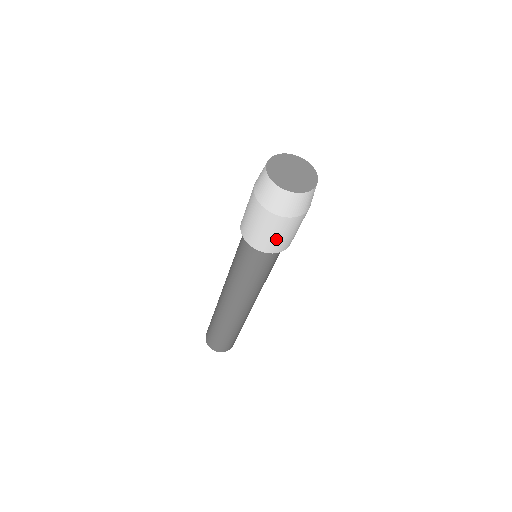
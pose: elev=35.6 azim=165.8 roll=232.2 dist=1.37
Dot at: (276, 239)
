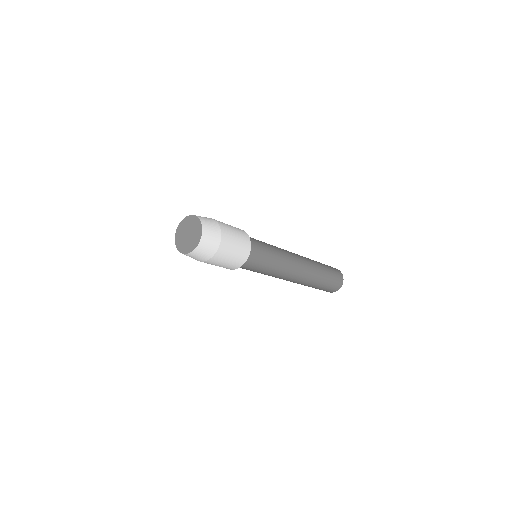
Dot at: (234, 258)
